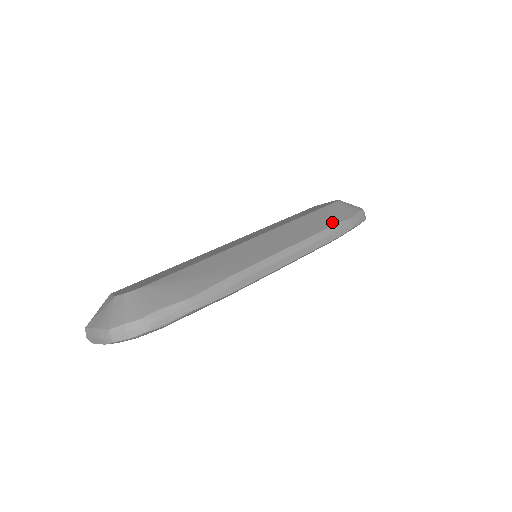
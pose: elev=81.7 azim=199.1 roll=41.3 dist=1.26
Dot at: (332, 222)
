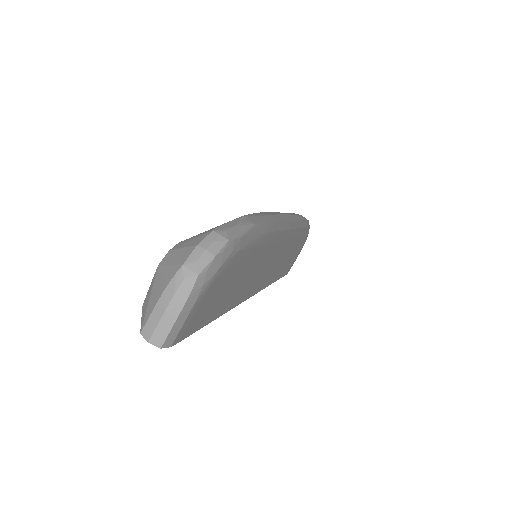
Dot at: occluded
